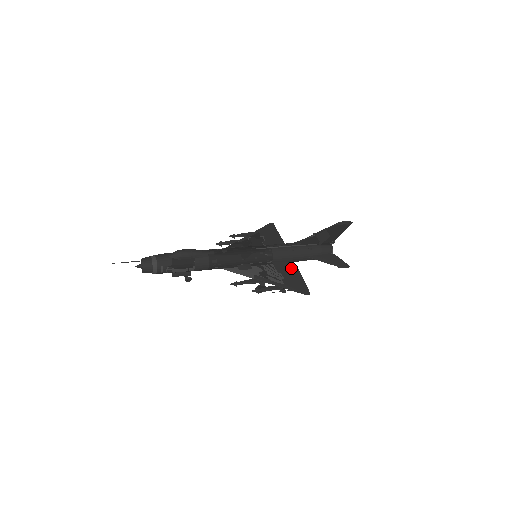
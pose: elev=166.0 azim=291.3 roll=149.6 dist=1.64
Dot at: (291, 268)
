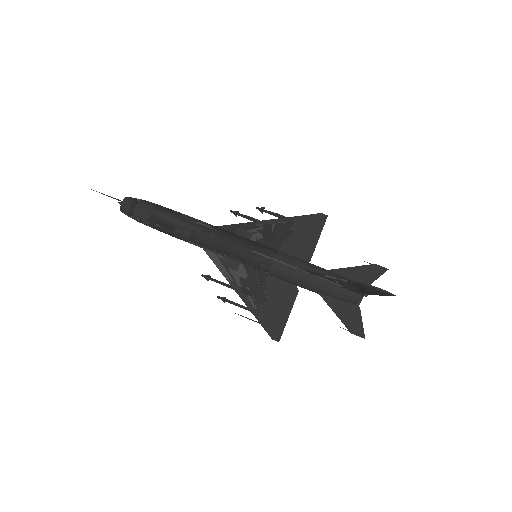
Dot at: (287, 294)
